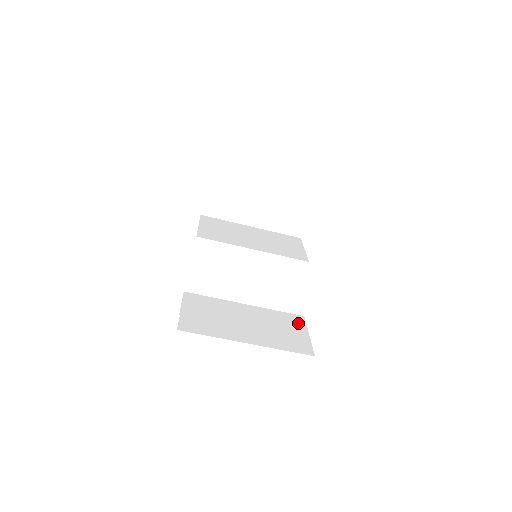
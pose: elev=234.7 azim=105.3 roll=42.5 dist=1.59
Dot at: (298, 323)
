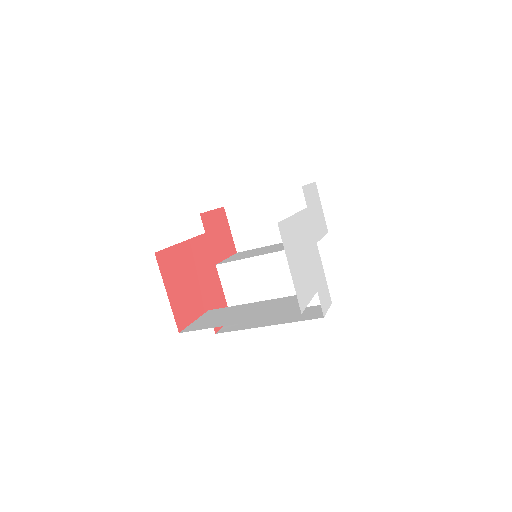
Dot at: occluded
